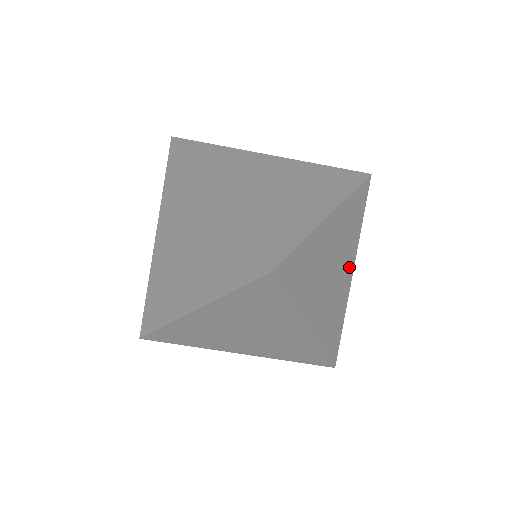
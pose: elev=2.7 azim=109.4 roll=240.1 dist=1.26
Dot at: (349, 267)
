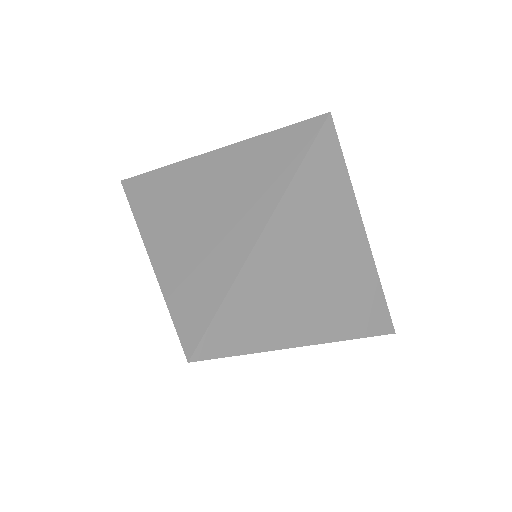
Dot at: (352, 237)
